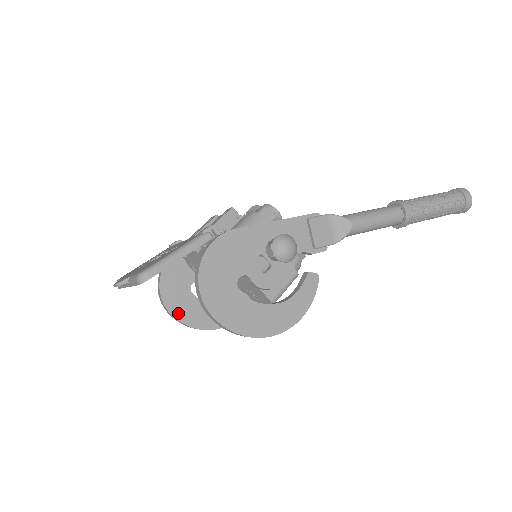
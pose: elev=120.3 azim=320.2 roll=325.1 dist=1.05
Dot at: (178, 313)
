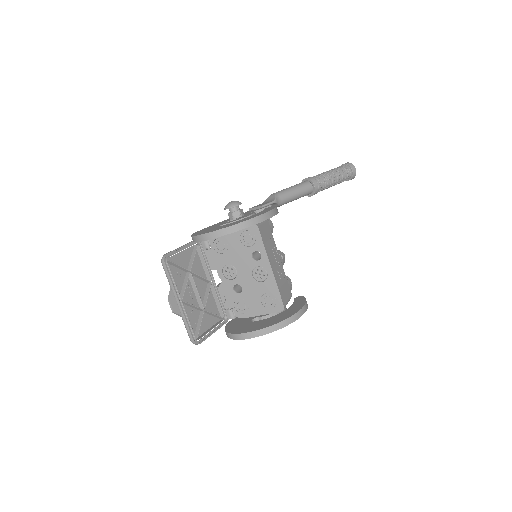
Dot at: (250, 330)
